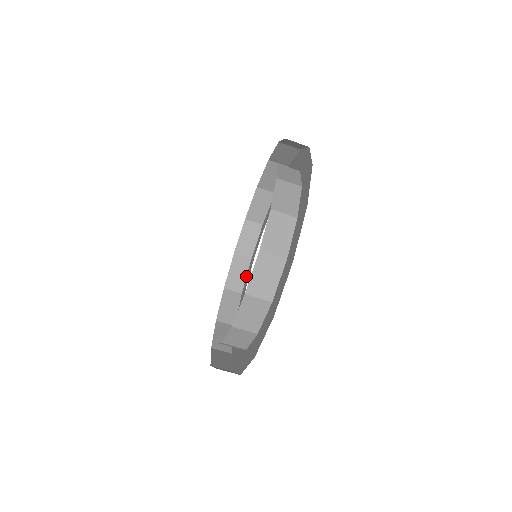
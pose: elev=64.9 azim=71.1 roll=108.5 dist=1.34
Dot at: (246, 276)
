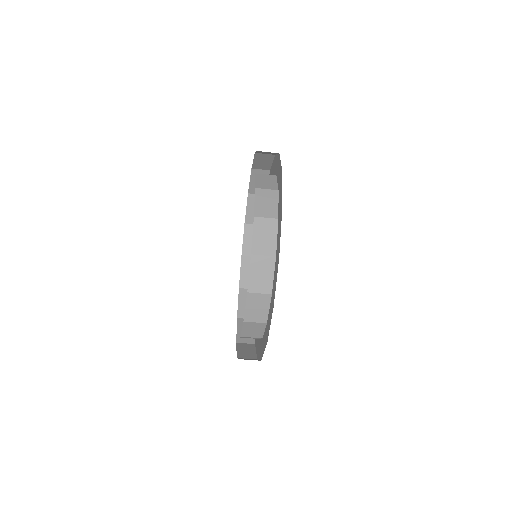
Dot at: occluded
